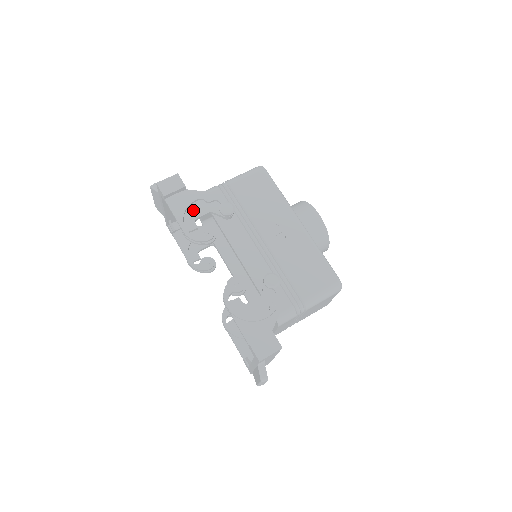
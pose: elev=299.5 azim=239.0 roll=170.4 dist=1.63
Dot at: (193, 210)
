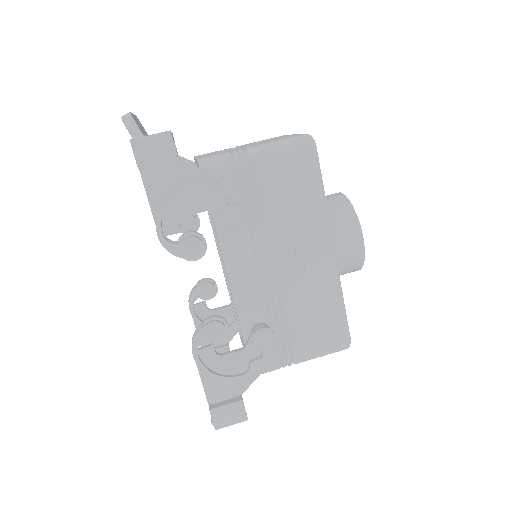
Dot at: (181, 201)
